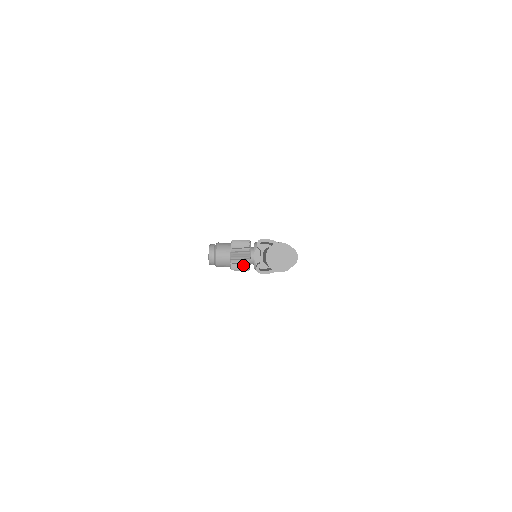
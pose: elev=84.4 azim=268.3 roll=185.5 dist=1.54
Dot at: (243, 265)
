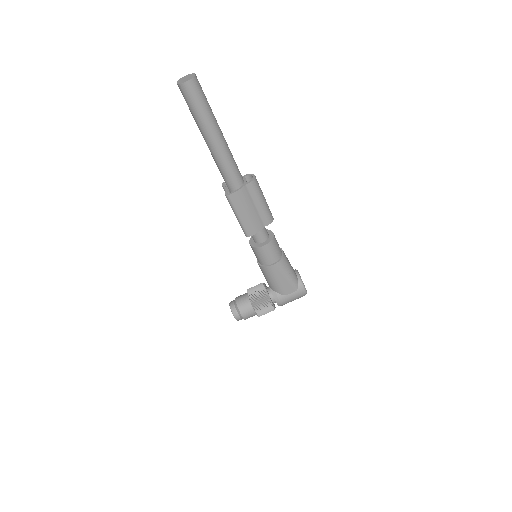
Dot at: (262, 297)
